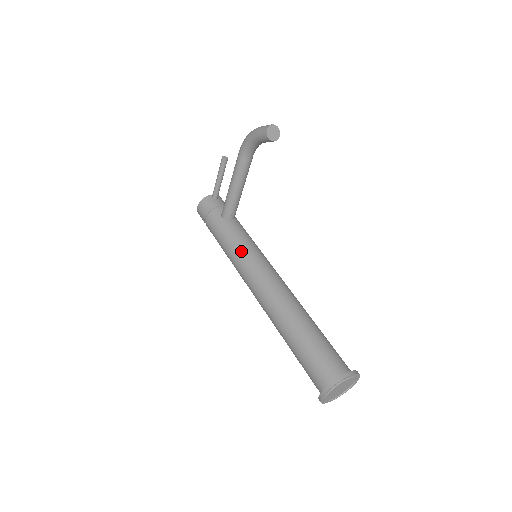
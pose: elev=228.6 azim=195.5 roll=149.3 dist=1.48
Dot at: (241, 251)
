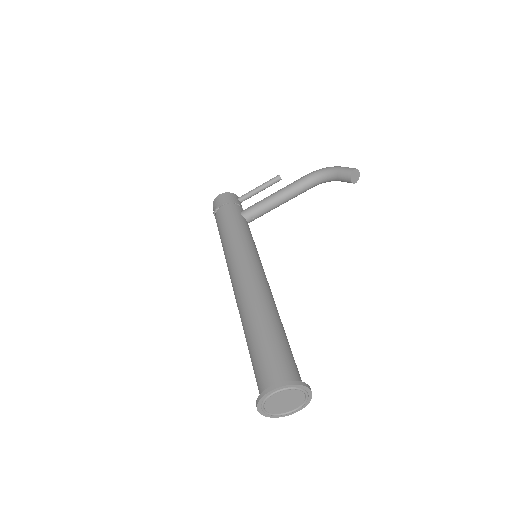
Dot at: (247, 242)
